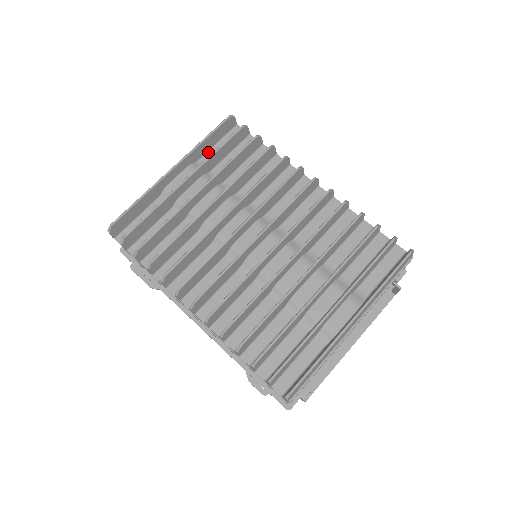
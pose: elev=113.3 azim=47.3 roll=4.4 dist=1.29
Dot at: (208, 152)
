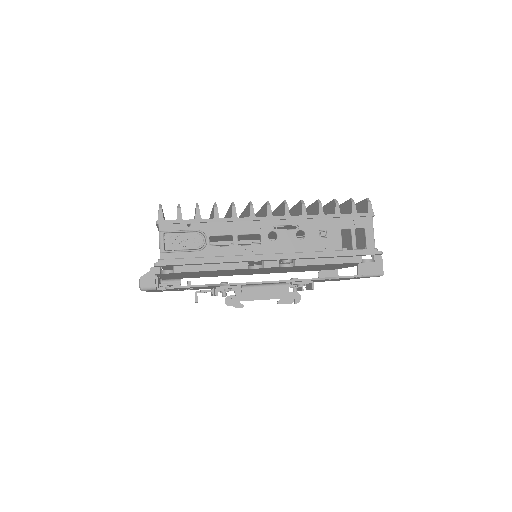
Dot at: occluded
